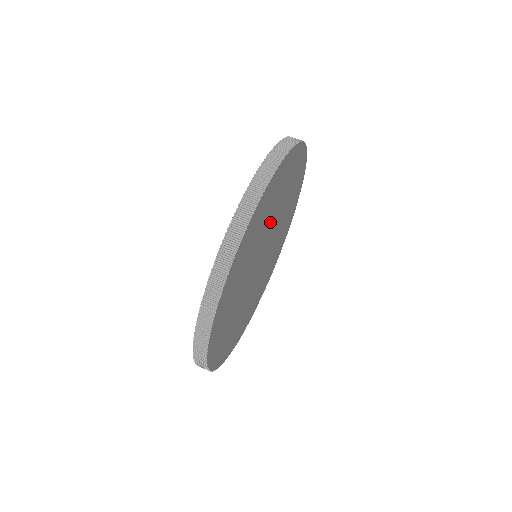
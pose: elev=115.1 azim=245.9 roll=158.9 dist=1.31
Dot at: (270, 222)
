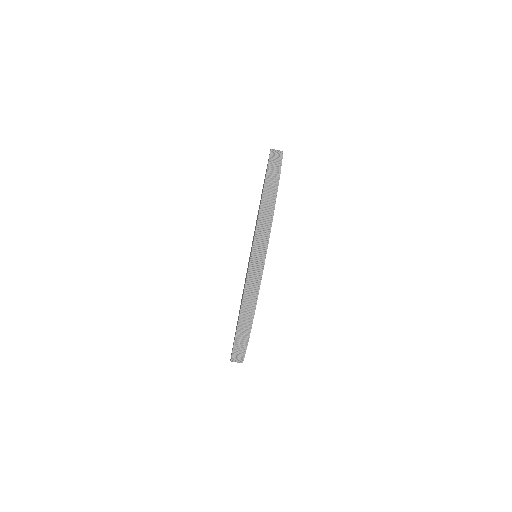
Dot at: occluded
